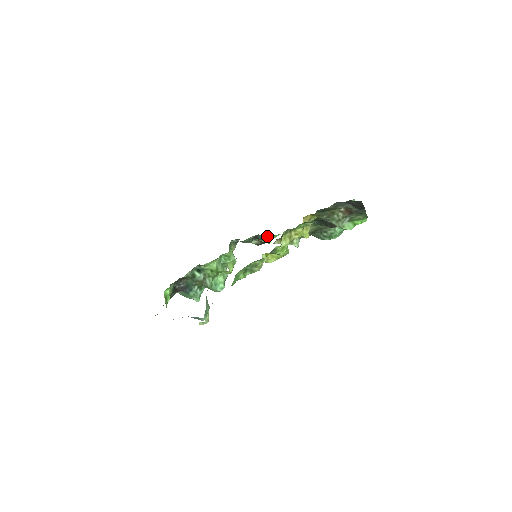
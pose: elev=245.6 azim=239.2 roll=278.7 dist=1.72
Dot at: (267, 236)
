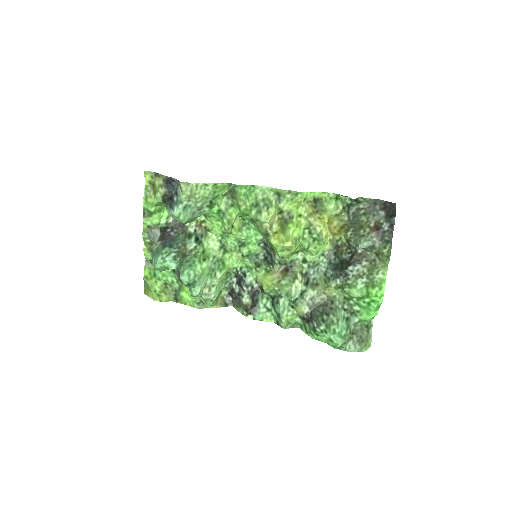
Dot at: (264, 300)
